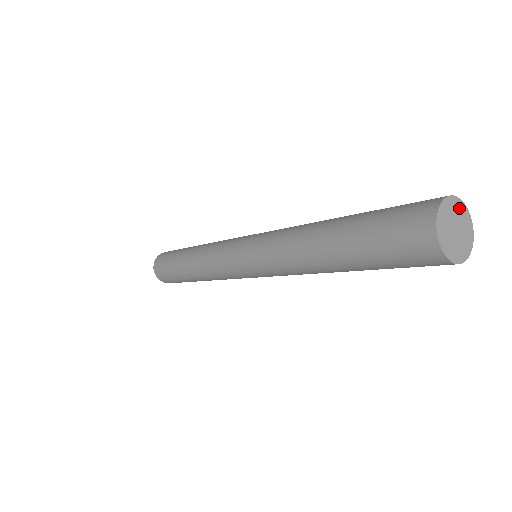
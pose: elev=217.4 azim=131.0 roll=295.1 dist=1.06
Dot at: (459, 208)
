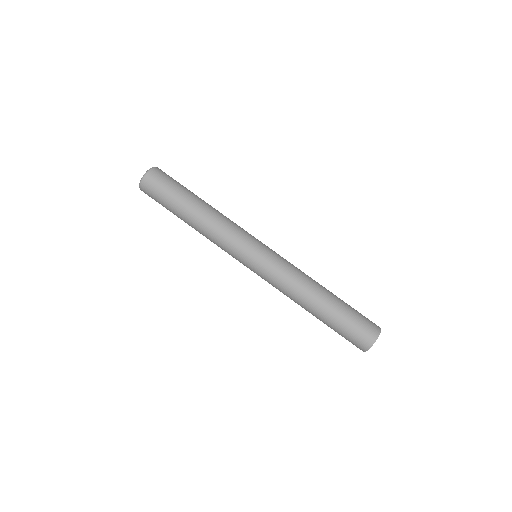
Dot at: occluded
